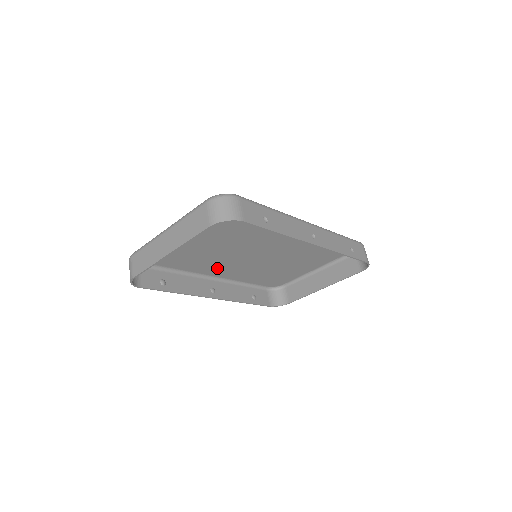
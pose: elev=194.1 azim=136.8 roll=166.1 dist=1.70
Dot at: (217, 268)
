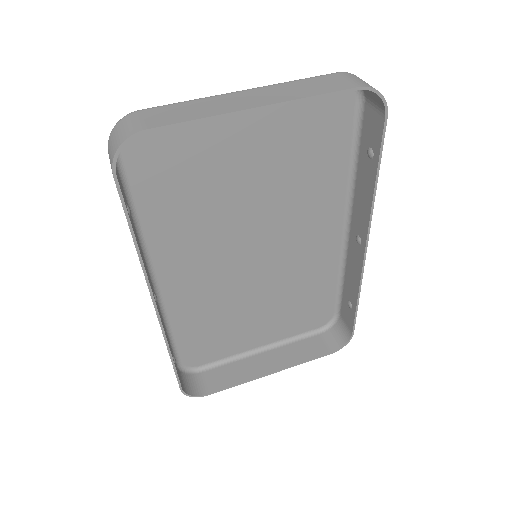
Dot at: (181, 259)
